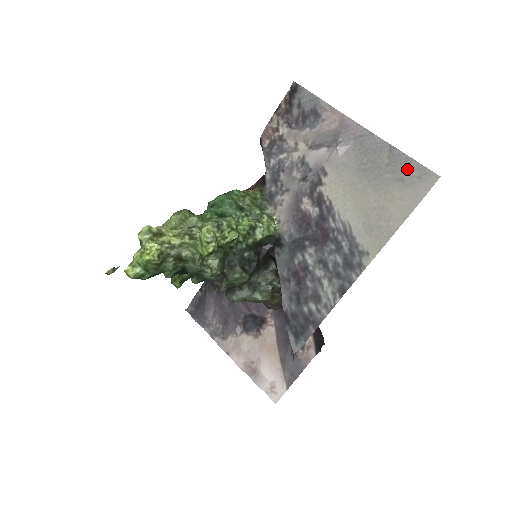
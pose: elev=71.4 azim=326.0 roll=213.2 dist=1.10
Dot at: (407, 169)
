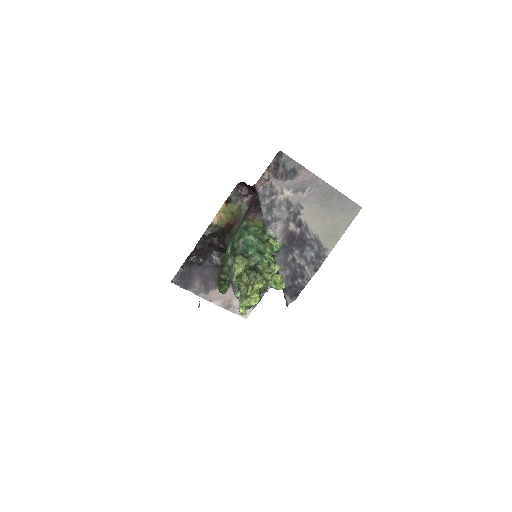
Dot at: (347, 204)
